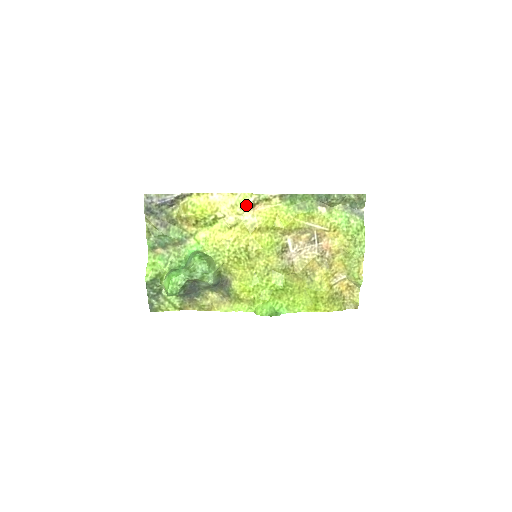
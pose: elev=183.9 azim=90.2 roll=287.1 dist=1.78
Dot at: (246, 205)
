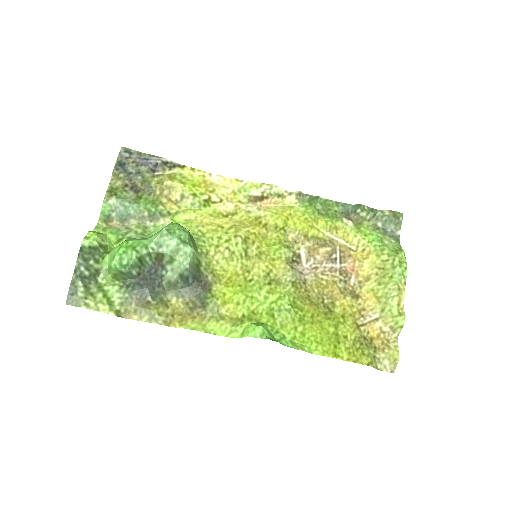
Dot at: (253, 193)
